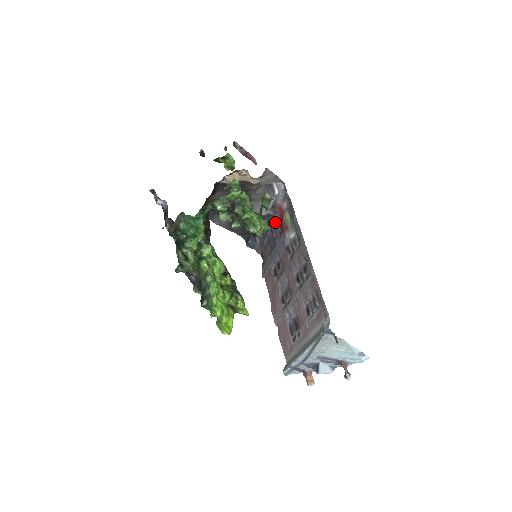
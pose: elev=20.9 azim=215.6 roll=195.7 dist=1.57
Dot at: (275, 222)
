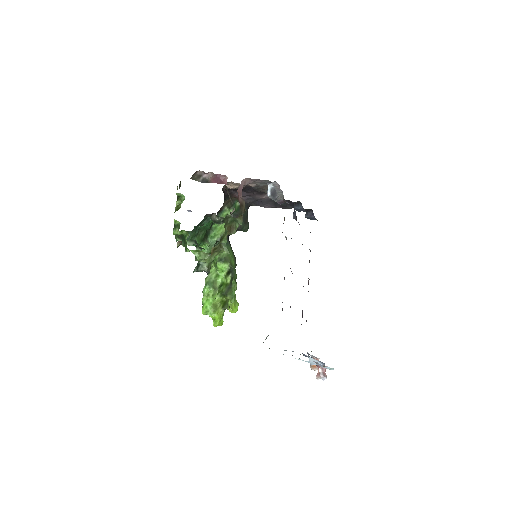
Dot at: (293, 213)
